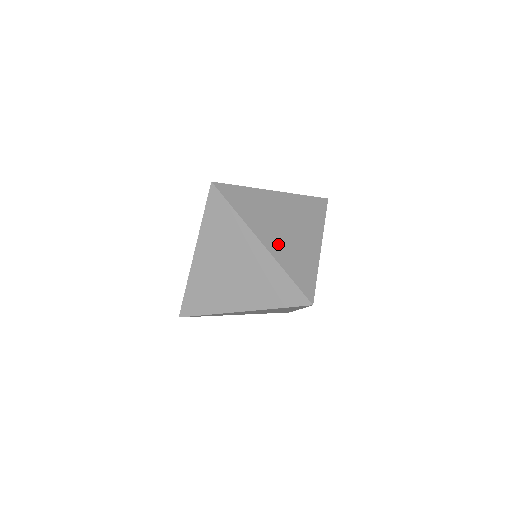
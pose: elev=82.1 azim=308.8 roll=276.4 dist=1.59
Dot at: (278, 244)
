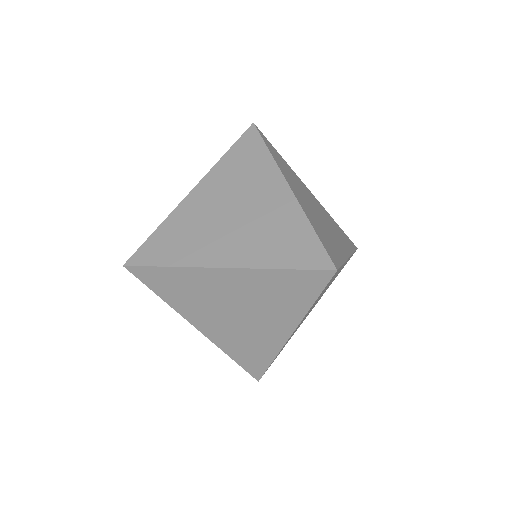
Dot at: occluded
